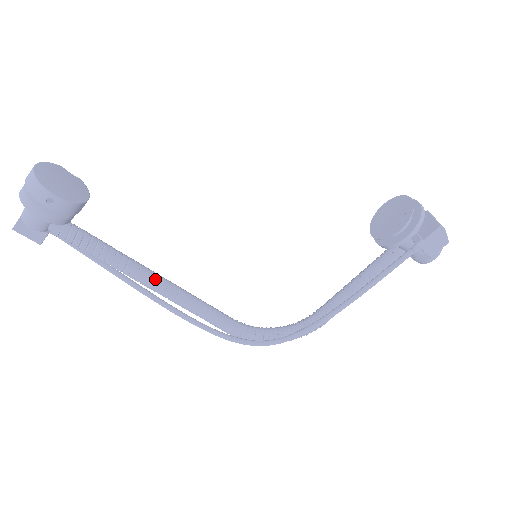
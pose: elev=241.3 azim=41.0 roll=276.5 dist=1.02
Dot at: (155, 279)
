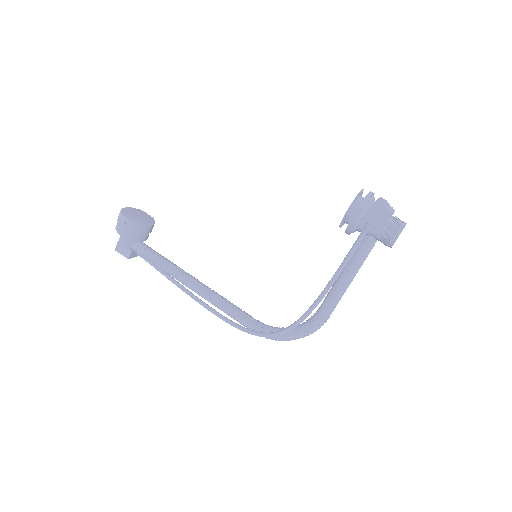
Dot at: (193, 281)
